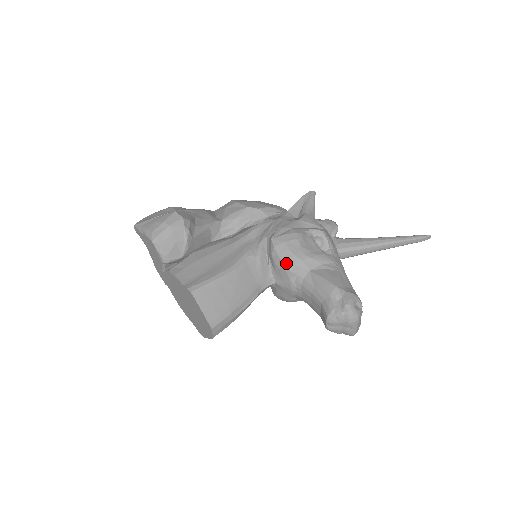
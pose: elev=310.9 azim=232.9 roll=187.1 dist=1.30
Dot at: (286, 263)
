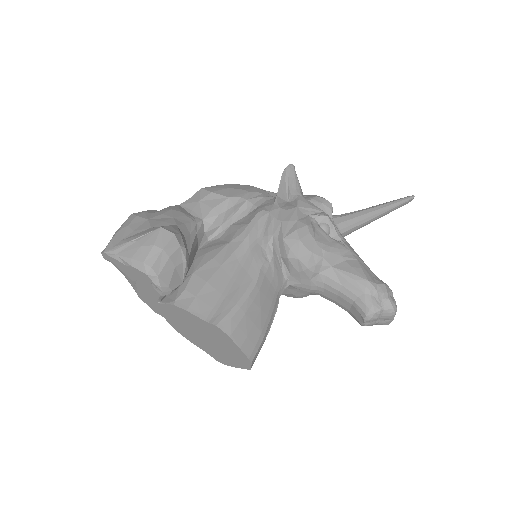
Dot at: (307, 264)
